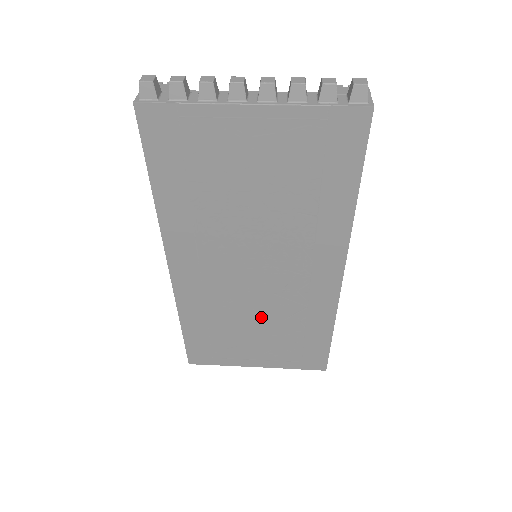
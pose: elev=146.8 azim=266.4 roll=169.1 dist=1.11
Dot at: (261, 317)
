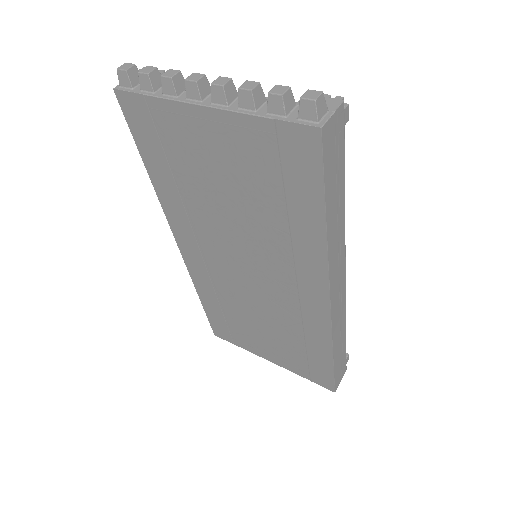
Dot at: (263, 317)
